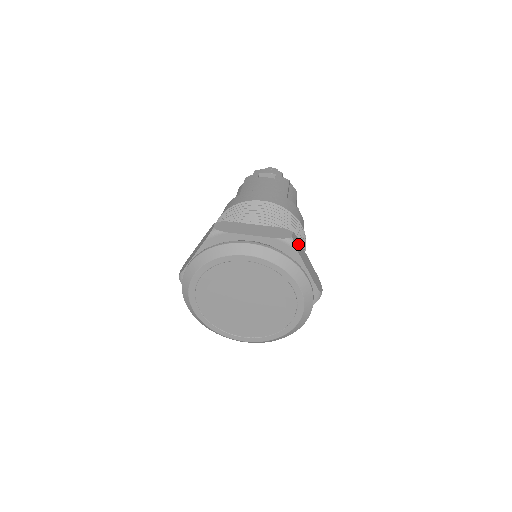
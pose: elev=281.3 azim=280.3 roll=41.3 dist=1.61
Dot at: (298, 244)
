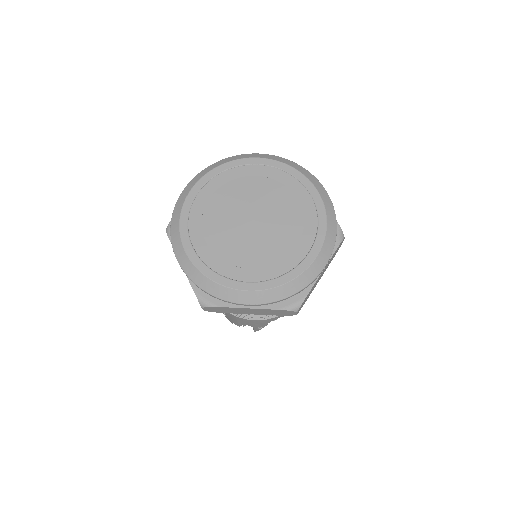
Dot at: occluded
